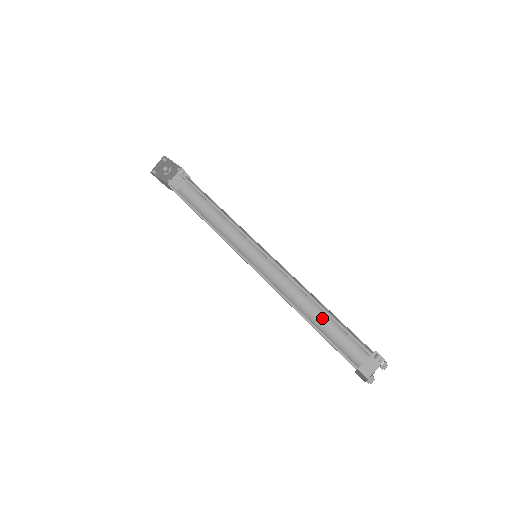
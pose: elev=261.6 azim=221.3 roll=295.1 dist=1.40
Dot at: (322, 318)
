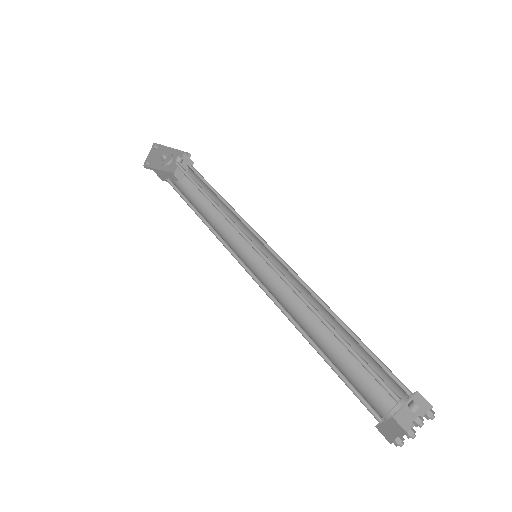
Dot at: occluded
